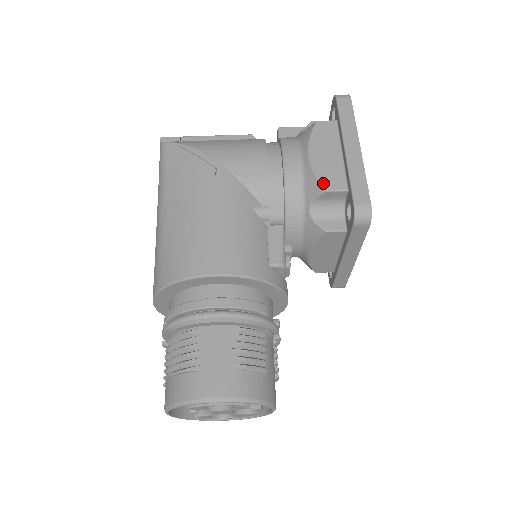
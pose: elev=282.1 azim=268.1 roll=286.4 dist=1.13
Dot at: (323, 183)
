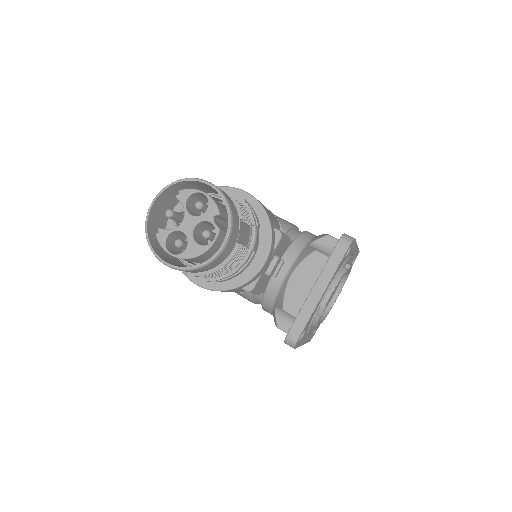
Dot at: occluded
